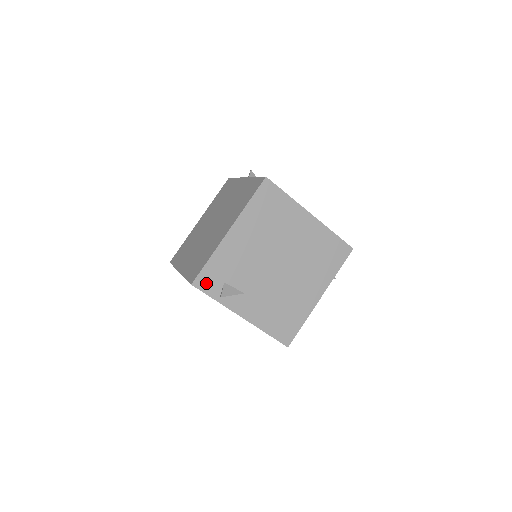
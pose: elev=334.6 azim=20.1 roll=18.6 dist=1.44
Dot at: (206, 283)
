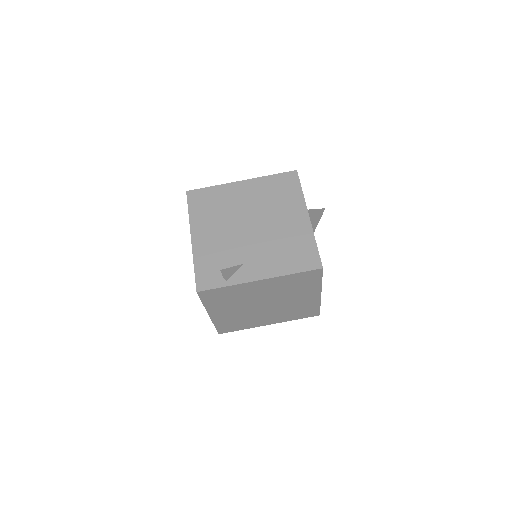
Dot at: (207, 282)
